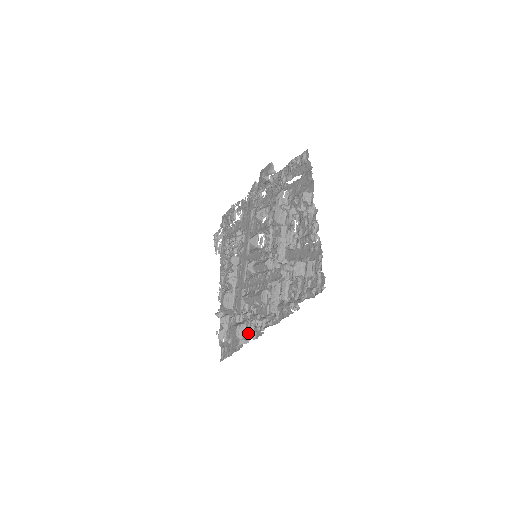
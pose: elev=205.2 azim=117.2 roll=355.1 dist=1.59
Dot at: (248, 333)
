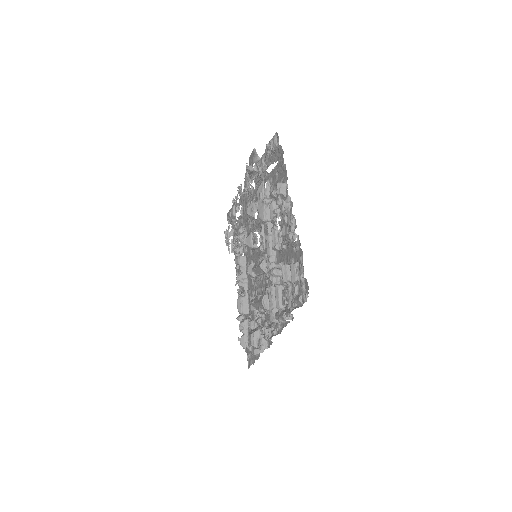
Dot at: (260, 342)
